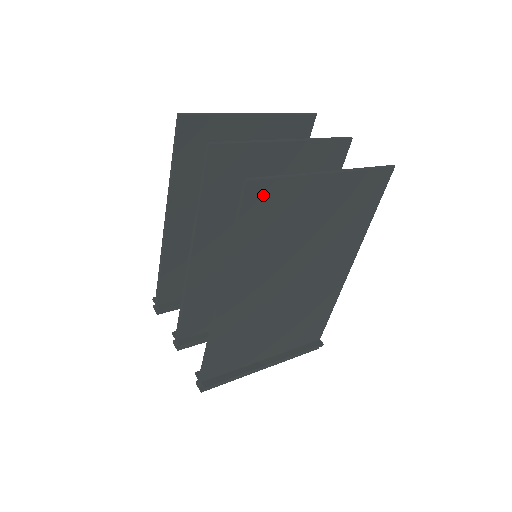
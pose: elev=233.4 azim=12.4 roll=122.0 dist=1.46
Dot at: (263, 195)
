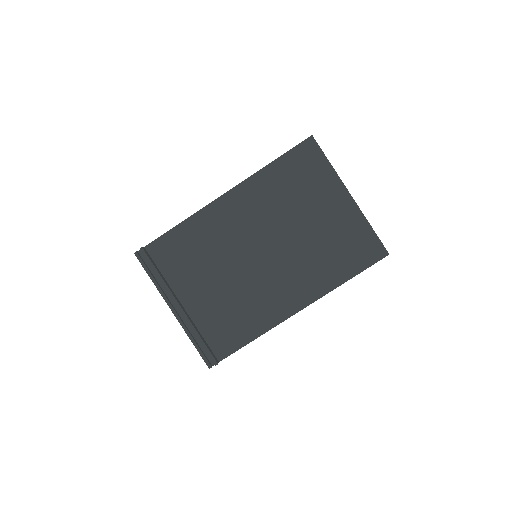
Dot at: (310, 156)
